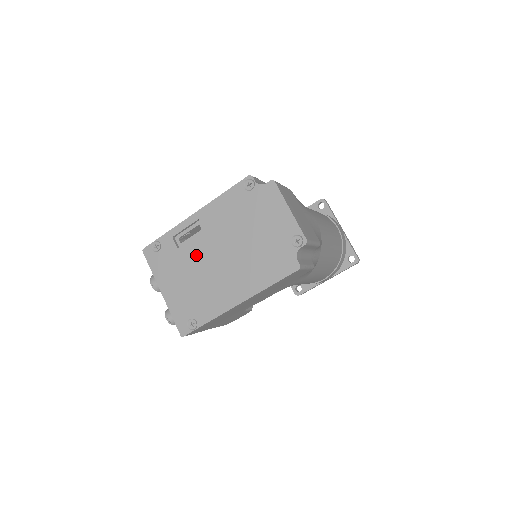
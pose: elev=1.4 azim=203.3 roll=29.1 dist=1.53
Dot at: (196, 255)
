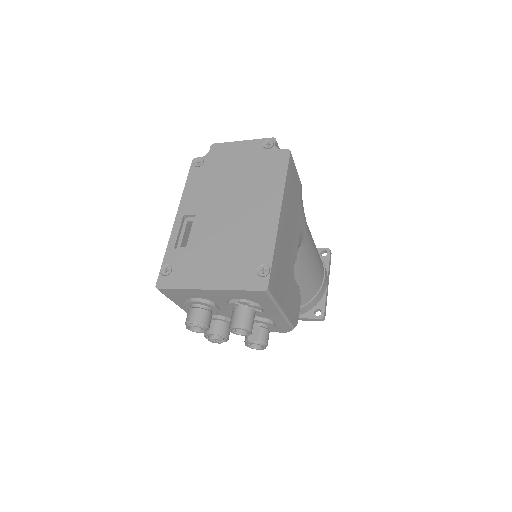
Dot at: (208, 233)
